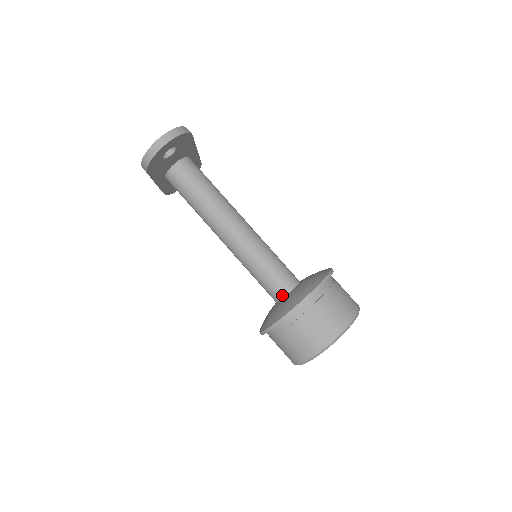
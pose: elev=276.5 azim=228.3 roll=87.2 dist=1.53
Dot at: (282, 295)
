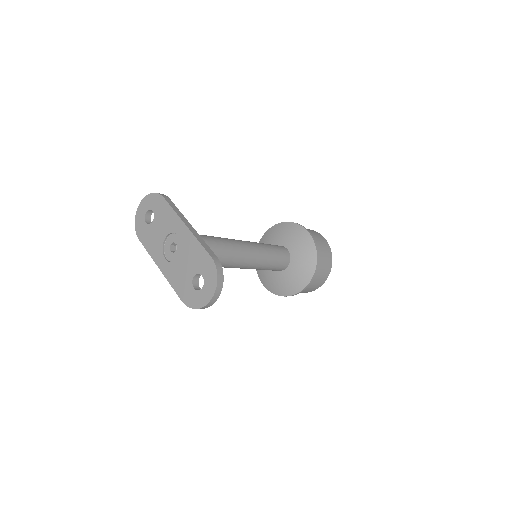
Dot at: (282, 270)
